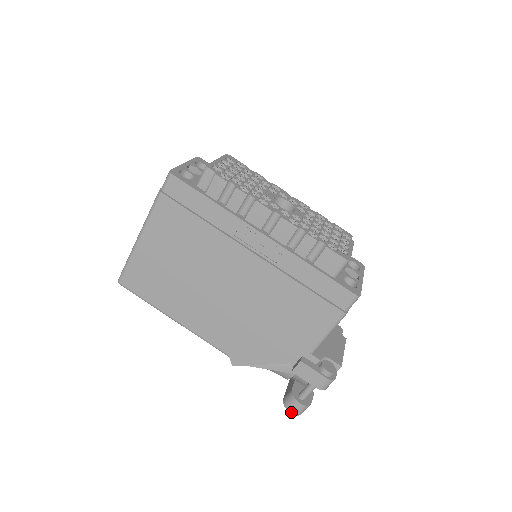
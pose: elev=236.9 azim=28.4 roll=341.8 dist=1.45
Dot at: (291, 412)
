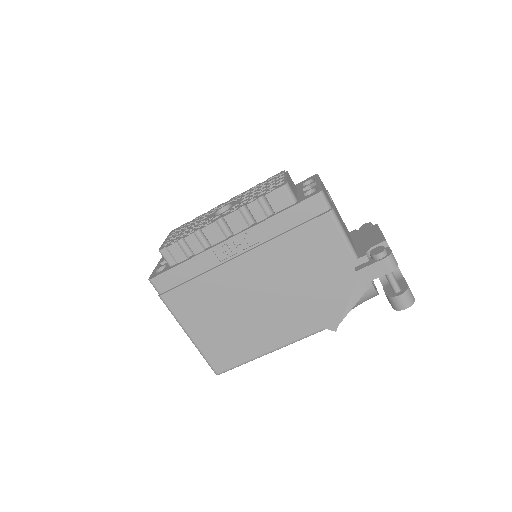
Dot at: (405, 308)
